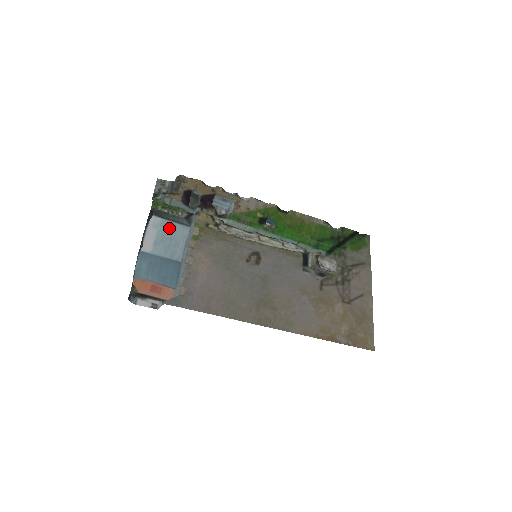
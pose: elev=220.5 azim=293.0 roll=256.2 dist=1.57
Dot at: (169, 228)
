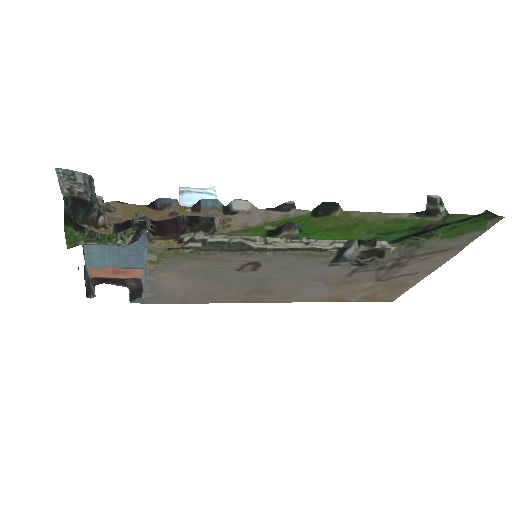
Dot at: occluded
